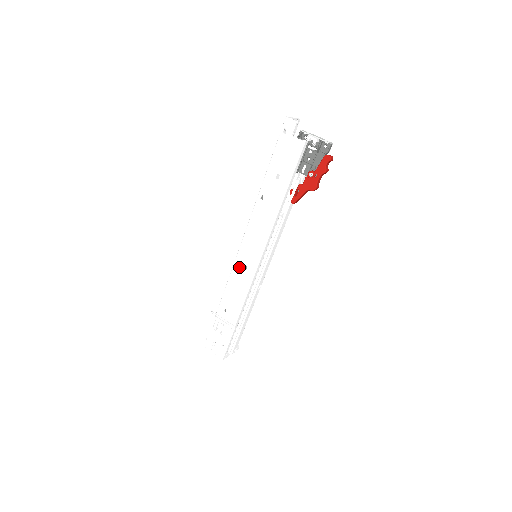
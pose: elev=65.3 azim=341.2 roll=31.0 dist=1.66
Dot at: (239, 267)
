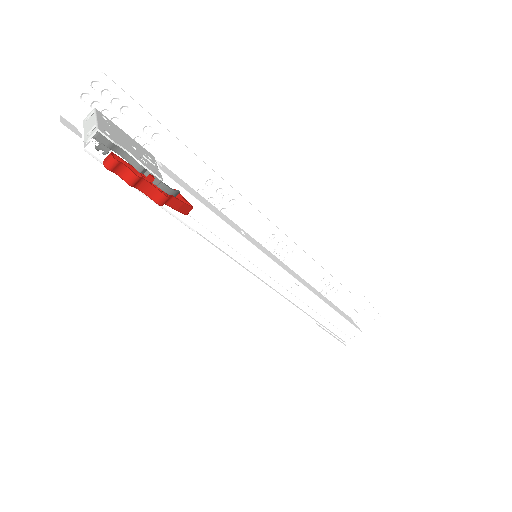
Dot at: occluded
